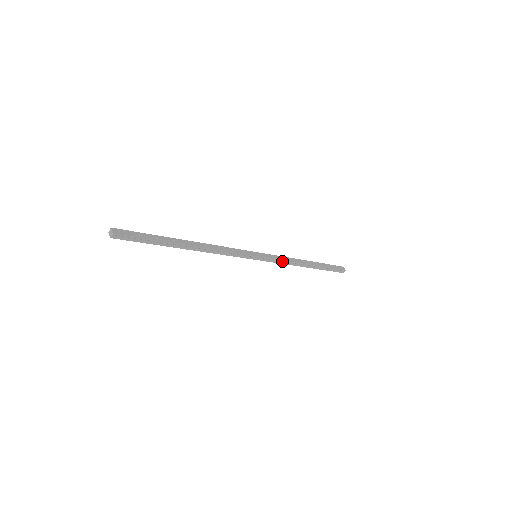
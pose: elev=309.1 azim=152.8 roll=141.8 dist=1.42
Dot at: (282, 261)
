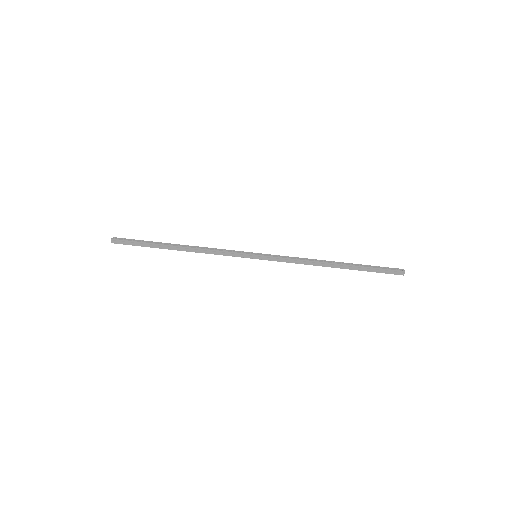
Dot at: (291, 260)
